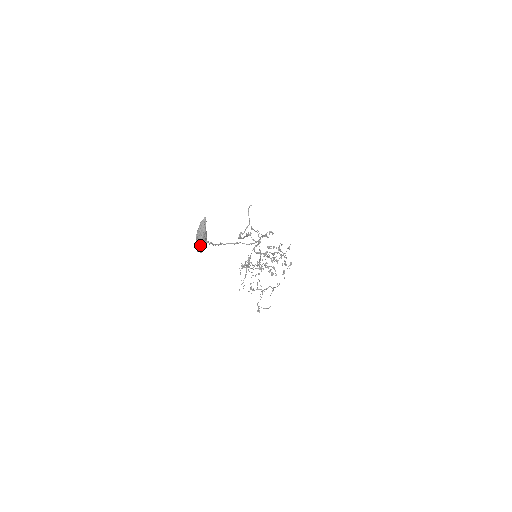
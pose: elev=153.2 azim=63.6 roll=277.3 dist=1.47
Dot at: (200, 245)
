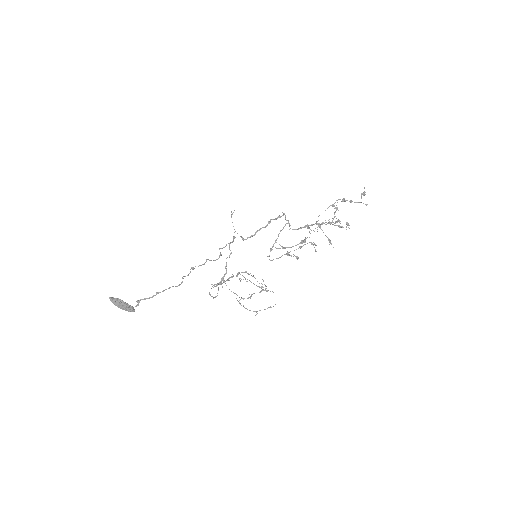
Dot at: (125, 310)
